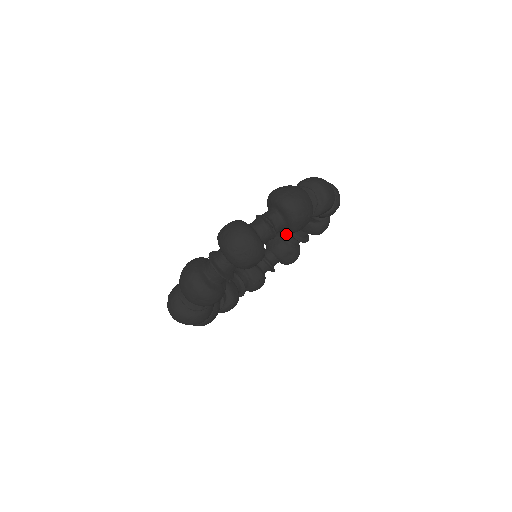
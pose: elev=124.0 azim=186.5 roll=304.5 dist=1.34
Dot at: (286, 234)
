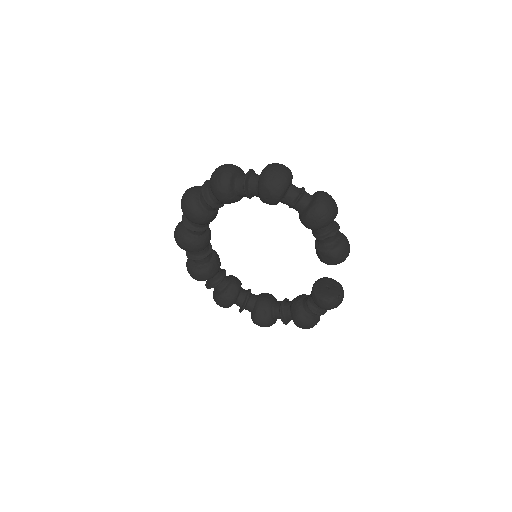
Dot at: (279, 301)
